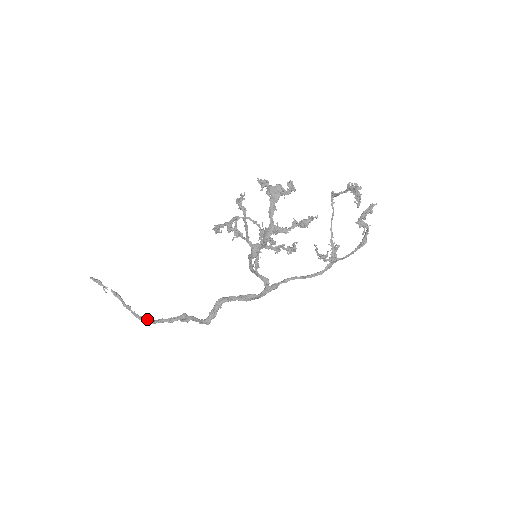
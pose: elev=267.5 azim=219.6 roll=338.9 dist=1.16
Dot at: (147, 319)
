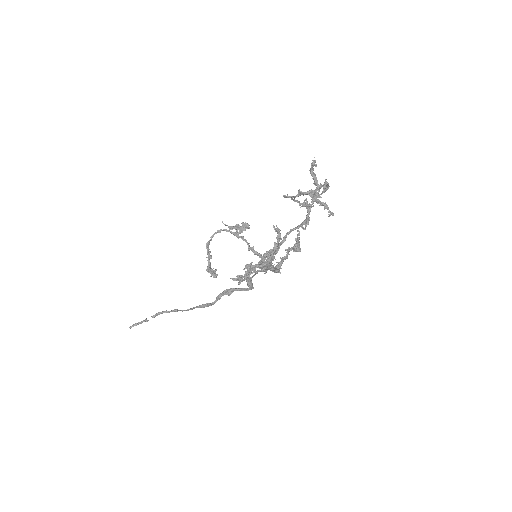
Dot at: (199, 307)
